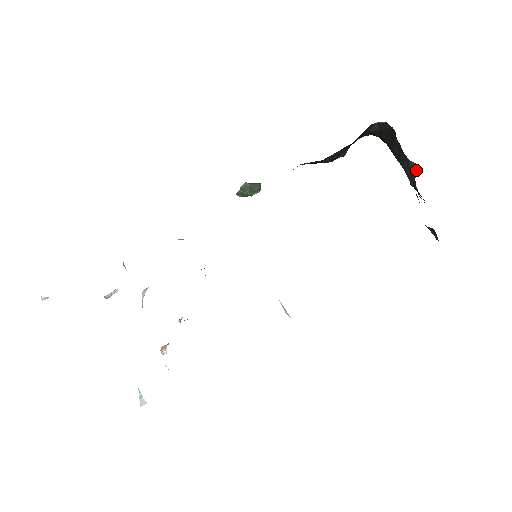
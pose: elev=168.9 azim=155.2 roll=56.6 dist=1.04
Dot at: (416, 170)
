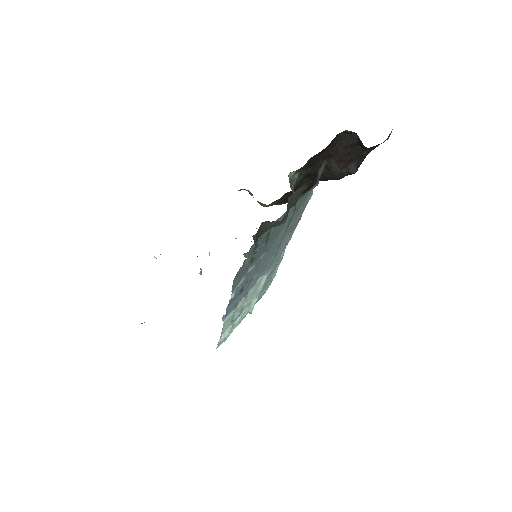
Dot at: occluded
